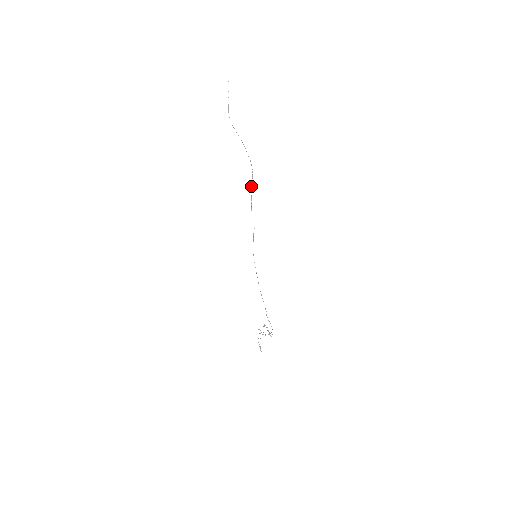
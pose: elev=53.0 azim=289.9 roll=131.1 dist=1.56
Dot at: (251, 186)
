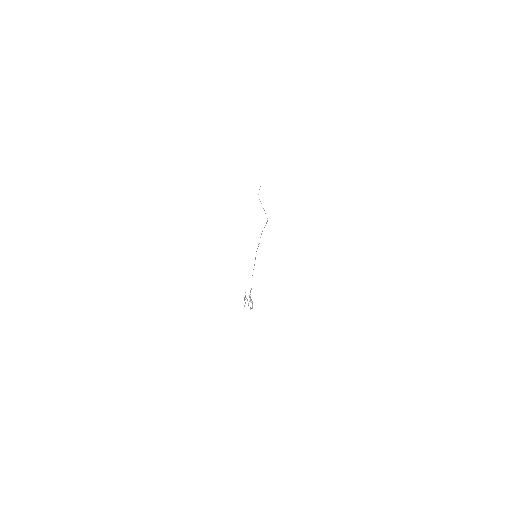
Dot at: occluded
